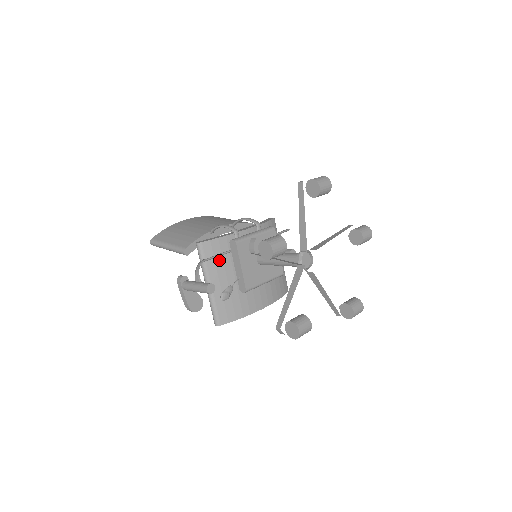
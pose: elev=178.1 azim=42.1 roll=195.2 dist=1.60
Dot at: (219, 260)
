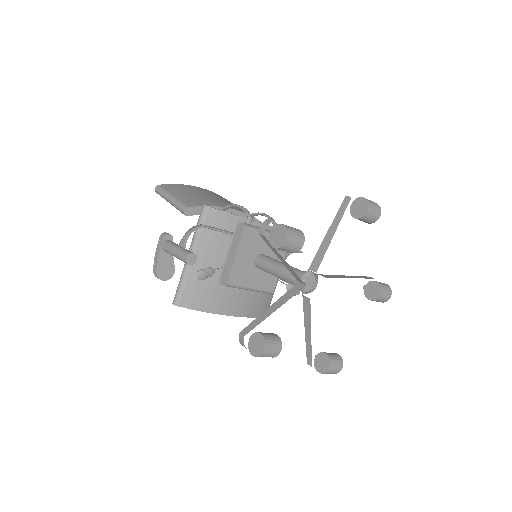
Dot at: (216, 236)
